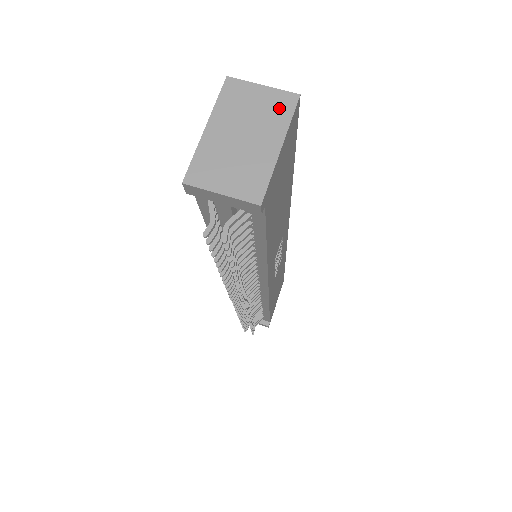
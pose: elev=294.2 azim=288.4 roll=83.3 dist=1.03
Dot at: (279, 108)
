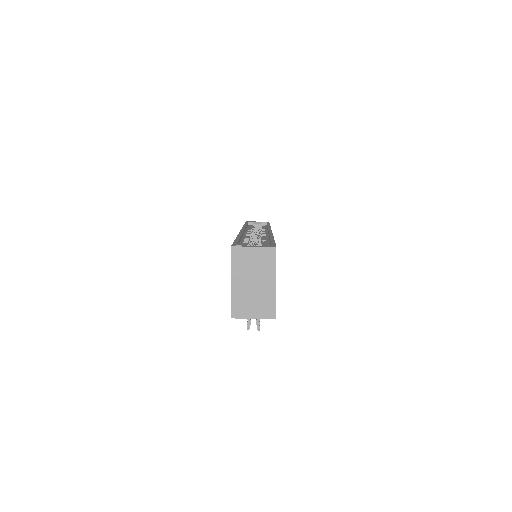
Dot at: (267, 259)
